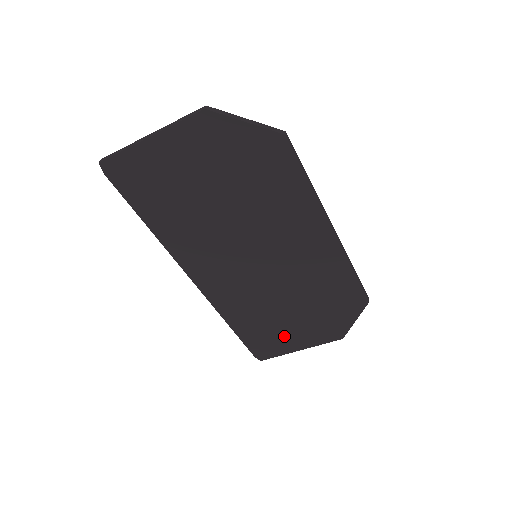
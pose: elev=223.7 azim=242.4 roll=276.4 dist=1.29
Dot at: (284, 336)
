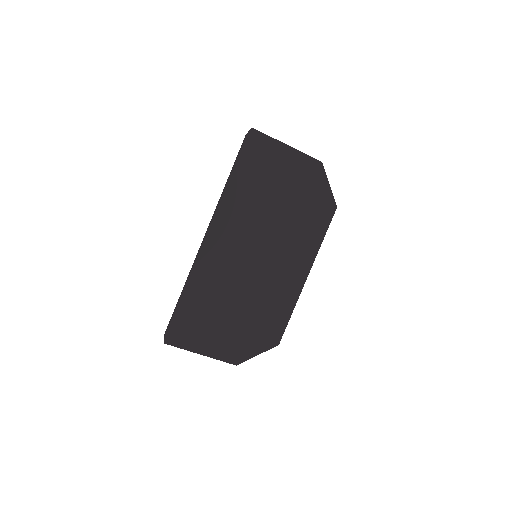
Dot at: (206, 332)
